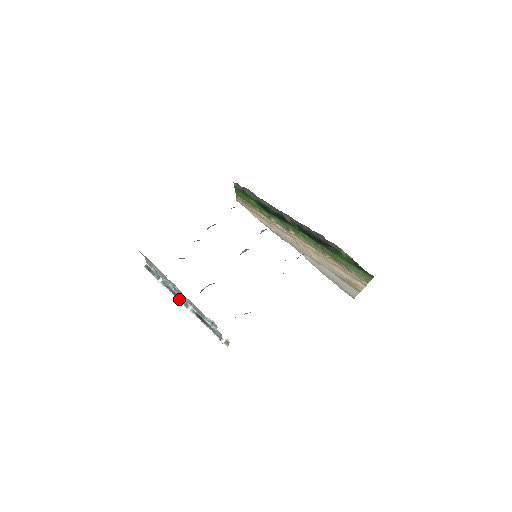
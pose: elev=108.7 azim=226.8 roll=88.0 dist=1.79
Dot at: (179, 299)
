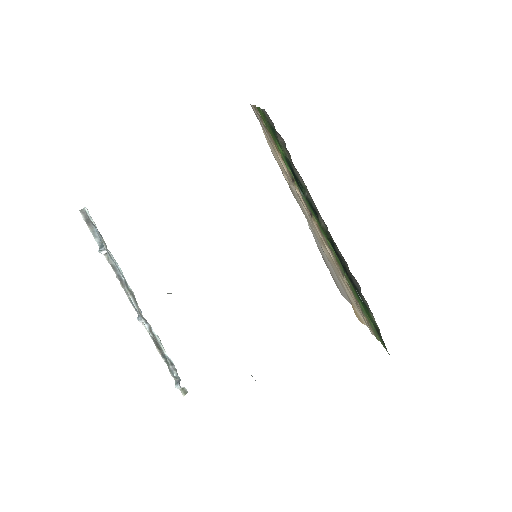
Dot at: (129, 298)
